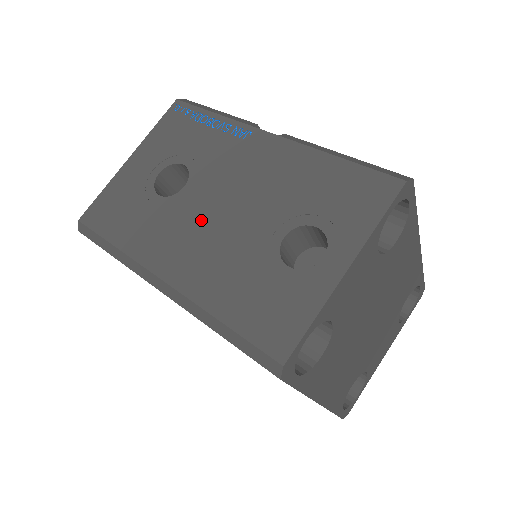
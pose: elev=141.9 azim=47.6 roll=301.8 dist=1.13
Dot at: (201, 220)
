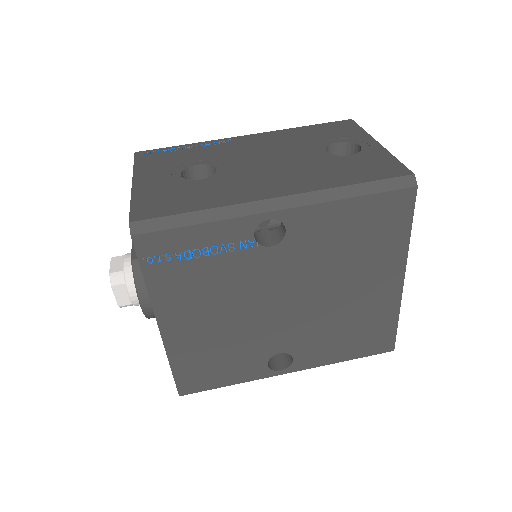
Dot at: (259, 170)
